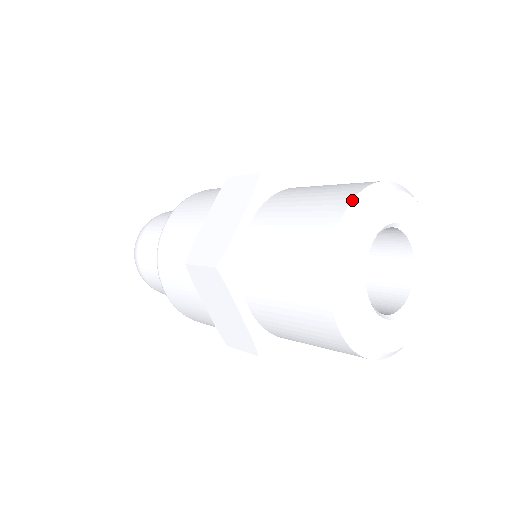
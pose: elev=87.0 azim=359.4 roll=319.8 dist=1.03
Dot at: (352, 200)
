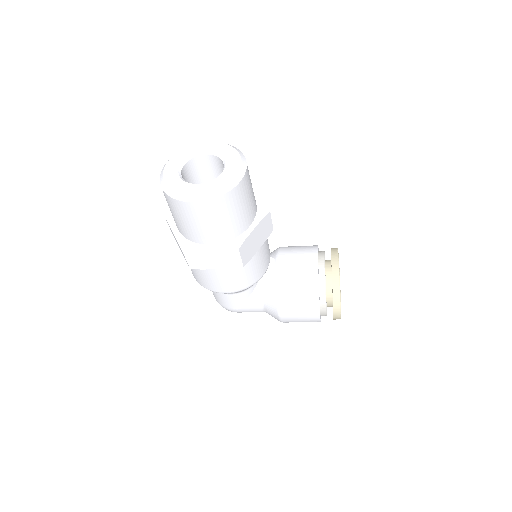
Dot at: occluded
